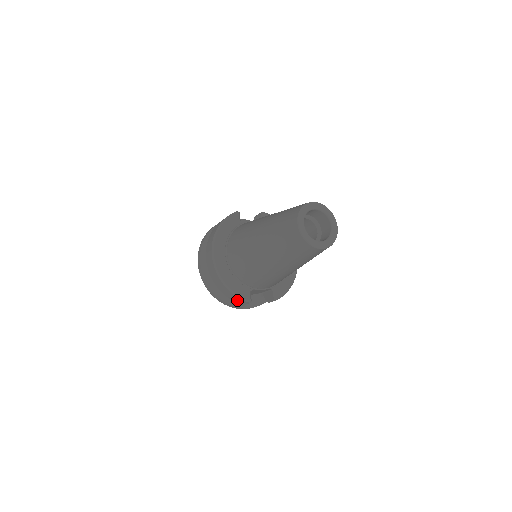
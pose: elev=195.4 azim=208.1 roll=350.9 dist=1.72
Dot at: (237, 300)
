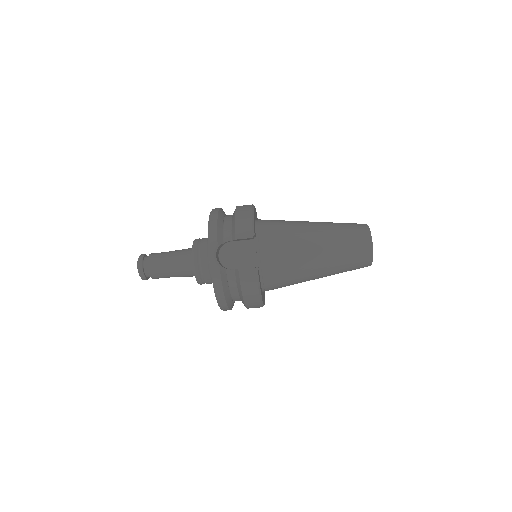
Dot at: (243, 225)
